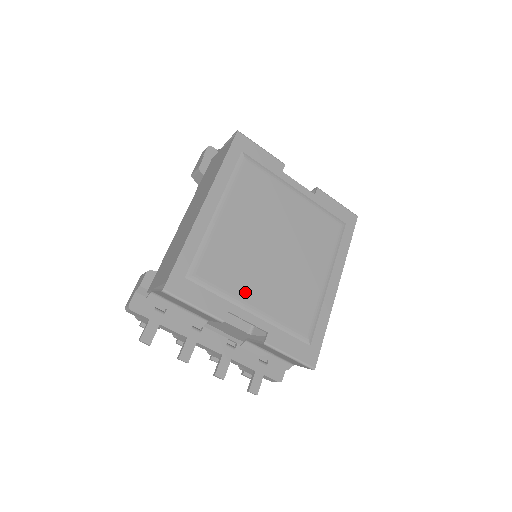
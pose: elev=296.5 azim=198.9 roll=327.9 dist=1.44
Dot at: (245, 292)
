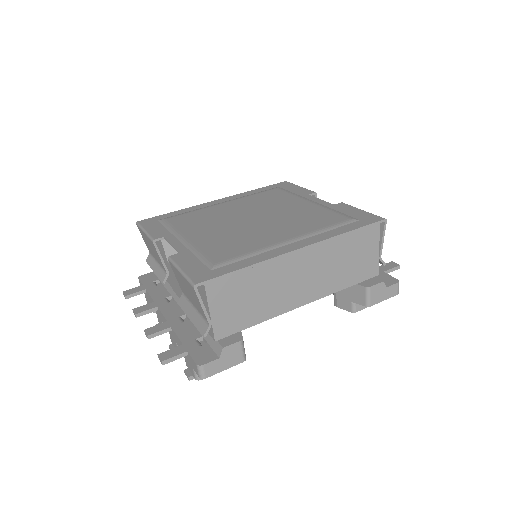
Dot at: (190, 231)
